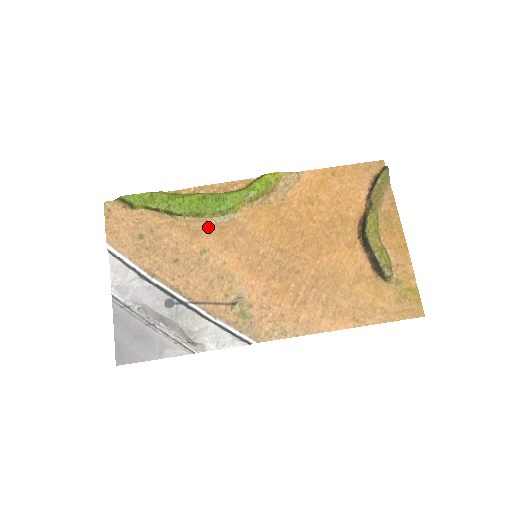
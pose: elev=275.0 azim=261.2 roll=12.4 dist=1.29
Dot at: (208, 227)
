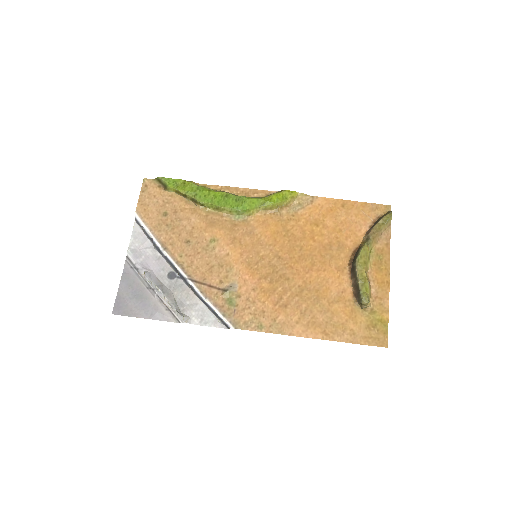
Dot at: (223, 221)
